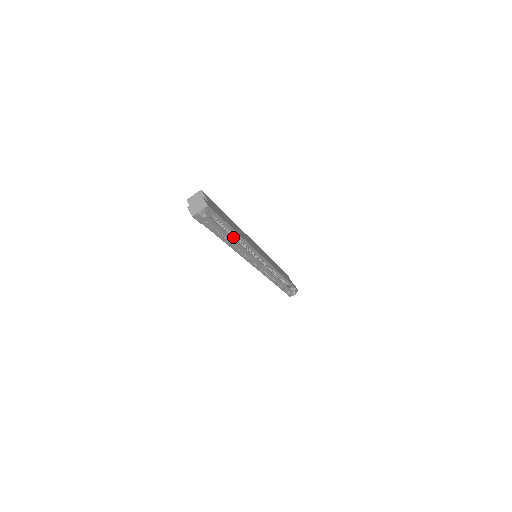
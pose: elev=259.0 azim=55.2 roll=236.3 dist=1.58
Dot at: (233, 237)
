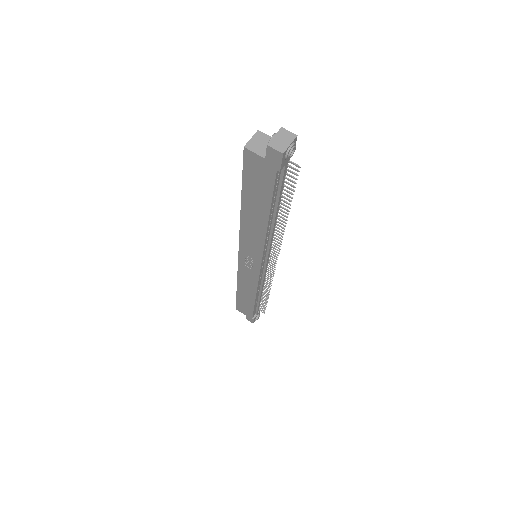
Dot at: (290, 200)
